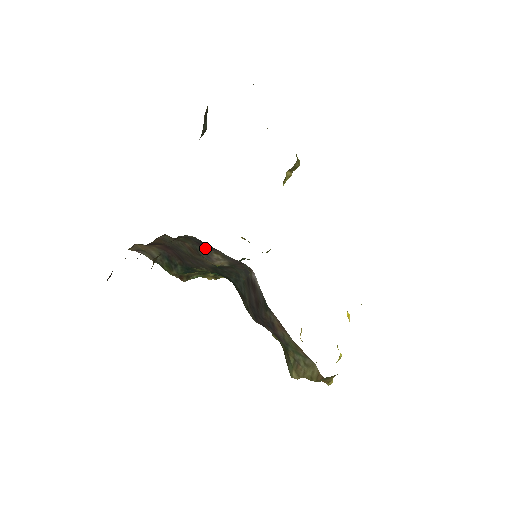
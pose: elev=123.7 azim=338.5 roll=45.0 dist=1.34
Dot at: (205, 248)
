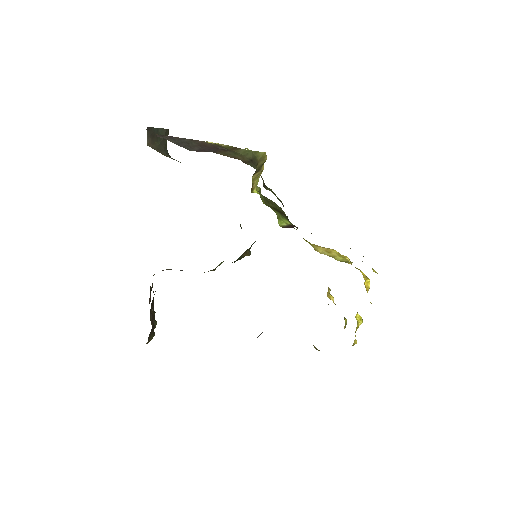
Dot at: occluded
